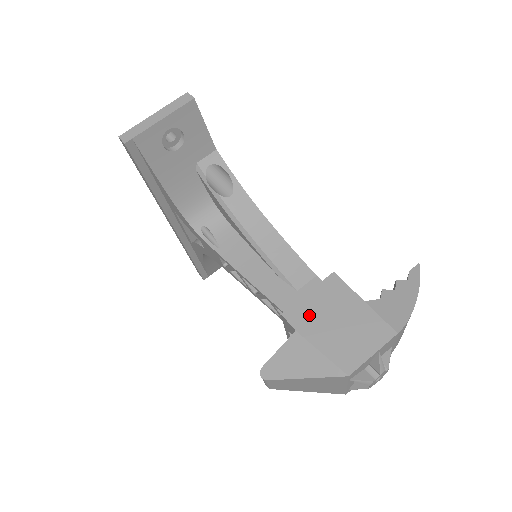
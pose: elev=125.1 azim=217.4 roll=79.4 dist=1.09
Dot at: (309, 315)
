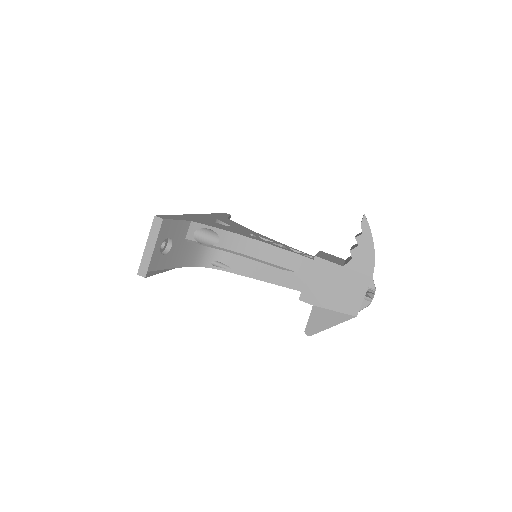
Dot at: (315, 292)
